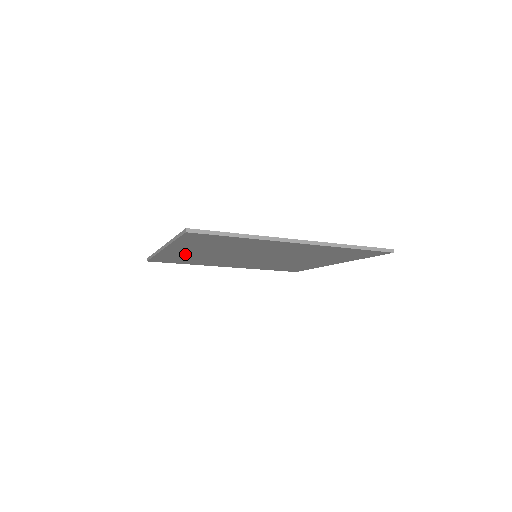
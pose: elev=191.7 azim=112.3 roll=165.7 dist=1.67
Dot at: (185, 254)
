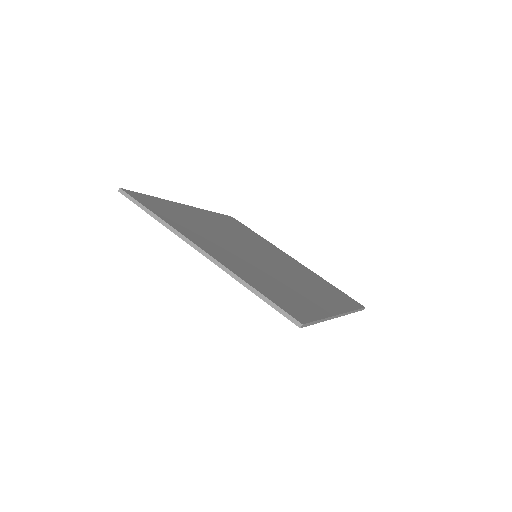
Dot at: occluded
